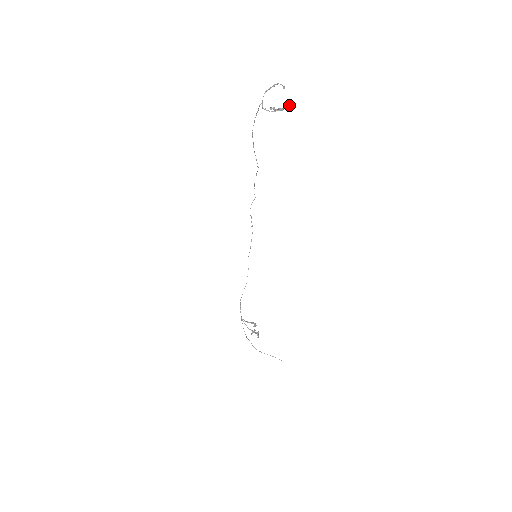
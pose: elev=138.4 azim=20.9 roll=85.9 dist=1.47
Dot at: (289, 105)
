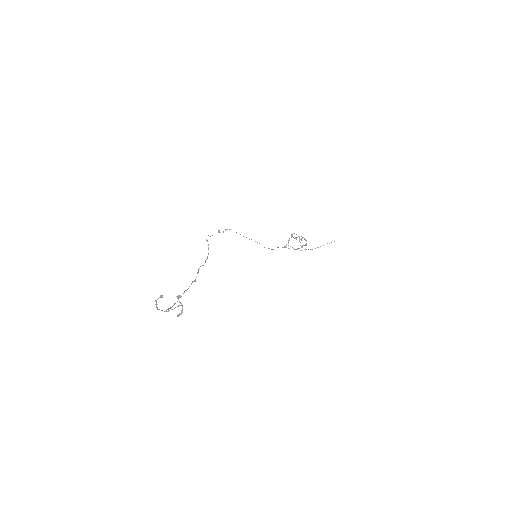
Dot at: (179, 296)
